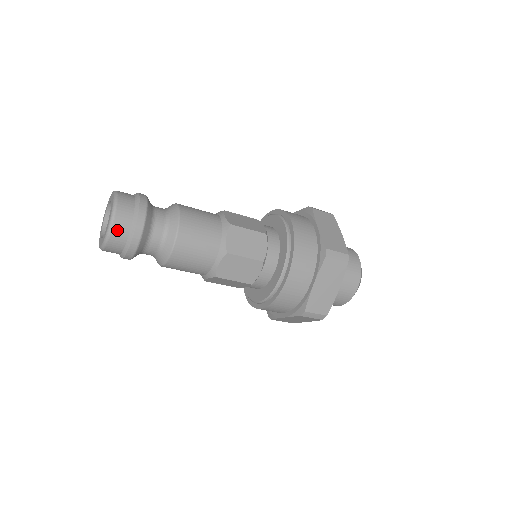
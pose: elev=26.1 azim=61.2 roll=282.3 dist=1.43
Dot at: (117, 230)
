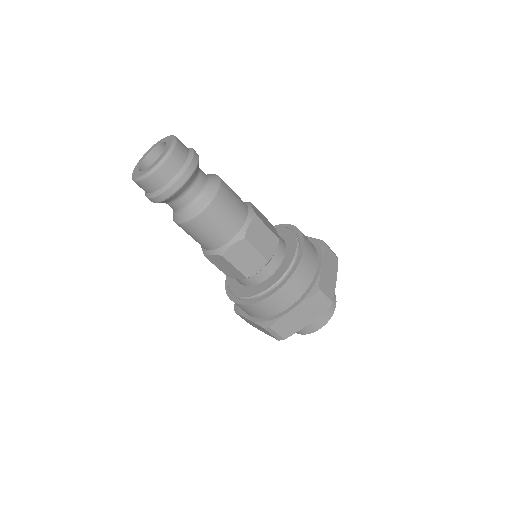
Dot at: (178, 151)
